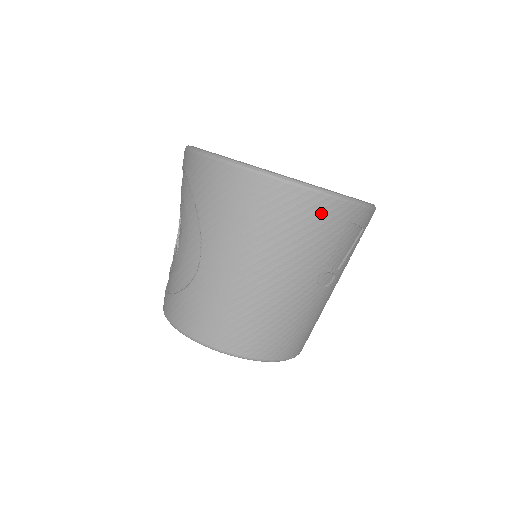
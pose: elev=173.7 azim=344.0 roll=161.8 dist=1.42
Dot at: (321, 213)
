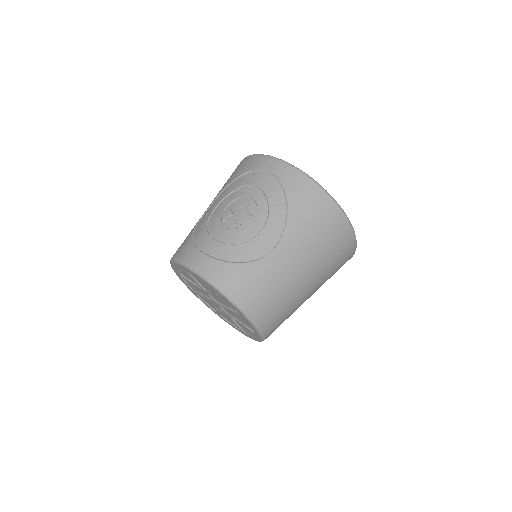
Dot at: (348, 254)
